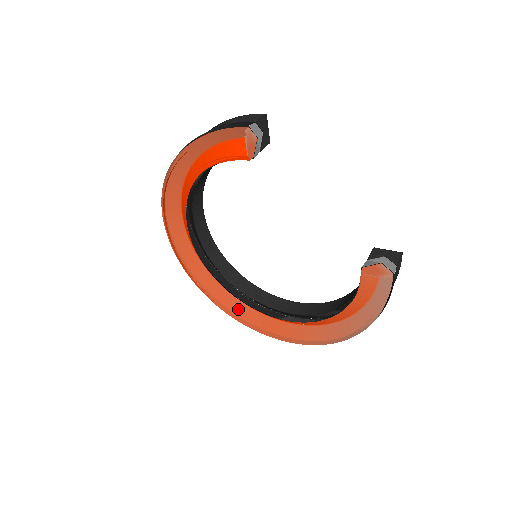
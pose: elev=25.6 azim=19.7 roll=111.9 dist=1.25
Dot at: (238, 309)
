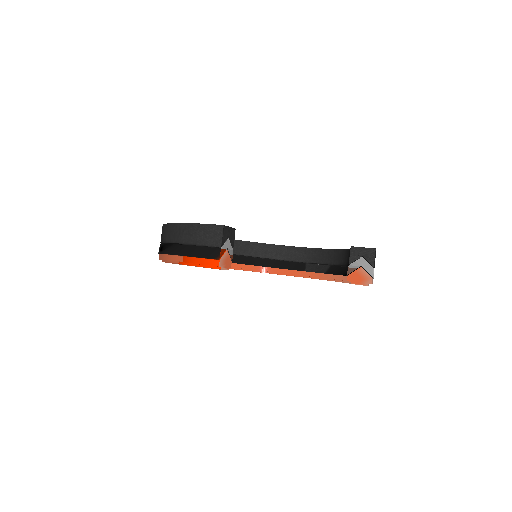
Dot at: occluded
